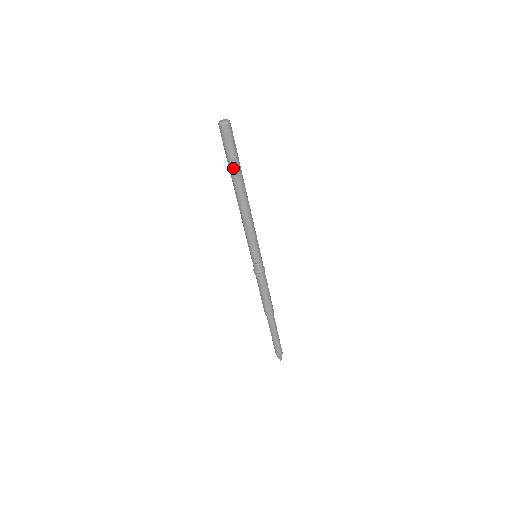
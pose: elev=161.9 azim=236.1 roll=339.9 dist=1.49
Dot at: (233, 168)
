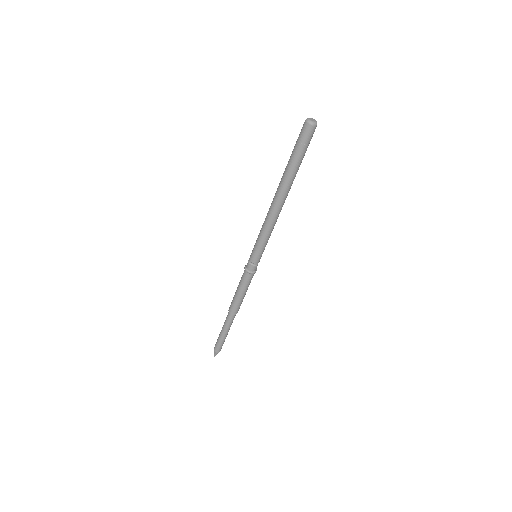
Dot at: (289, 166)
